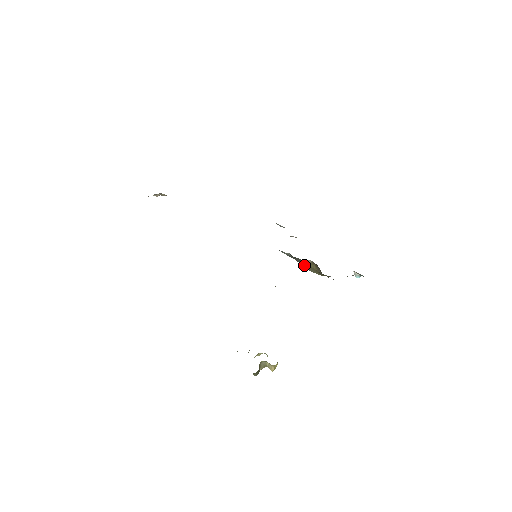
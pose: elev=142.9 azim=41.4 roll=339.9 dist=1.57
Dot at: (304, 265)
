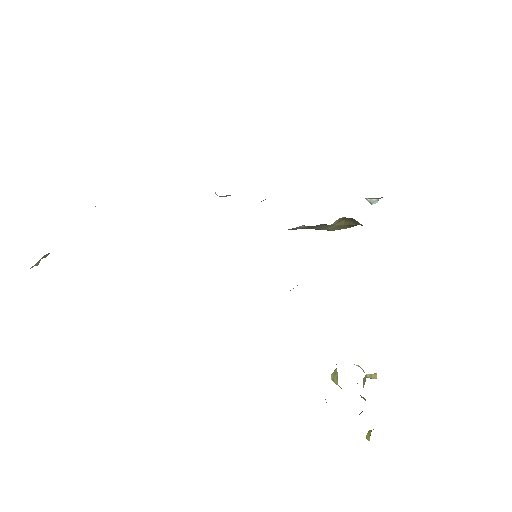
Dot at: (324, 228)
